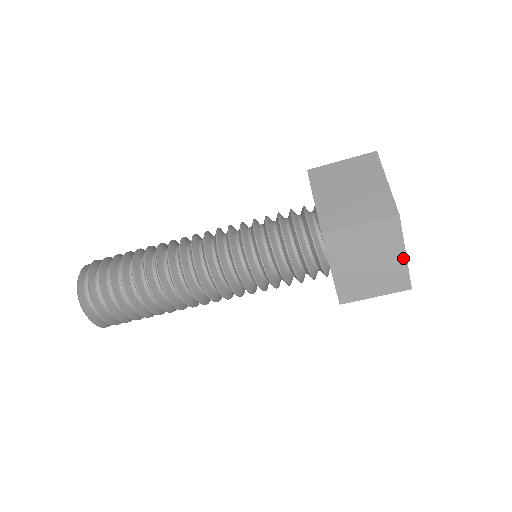
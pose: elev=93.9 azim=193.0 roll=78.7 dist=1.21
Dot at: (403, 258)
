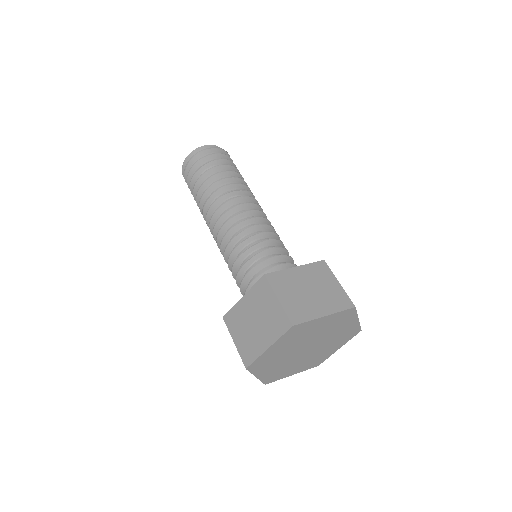
Dot at: (256, 376)
